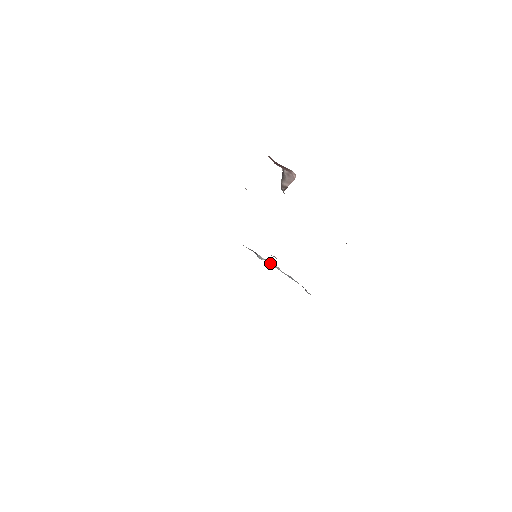
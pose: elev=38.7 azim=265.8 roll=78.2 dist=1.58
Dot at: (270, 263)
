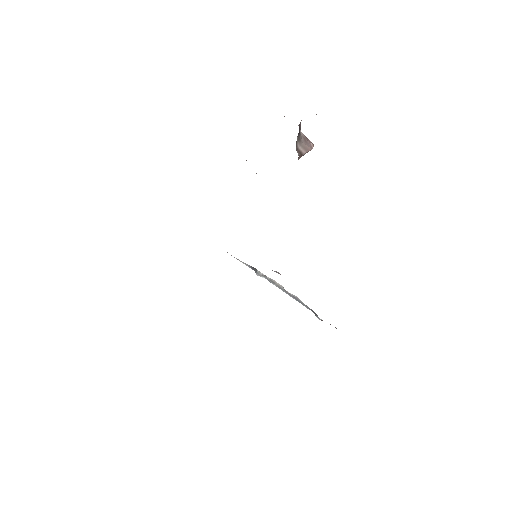
Dot at: (271, 281)
